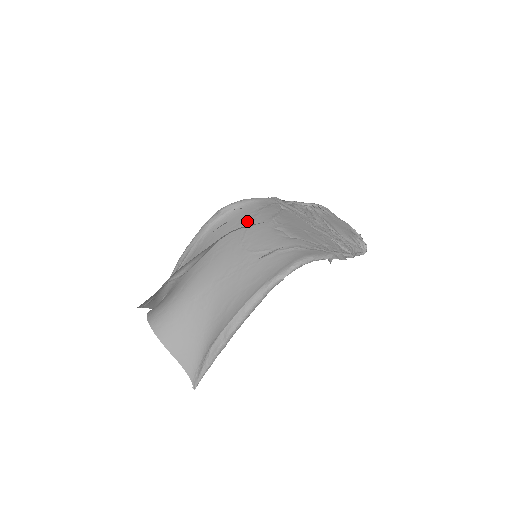
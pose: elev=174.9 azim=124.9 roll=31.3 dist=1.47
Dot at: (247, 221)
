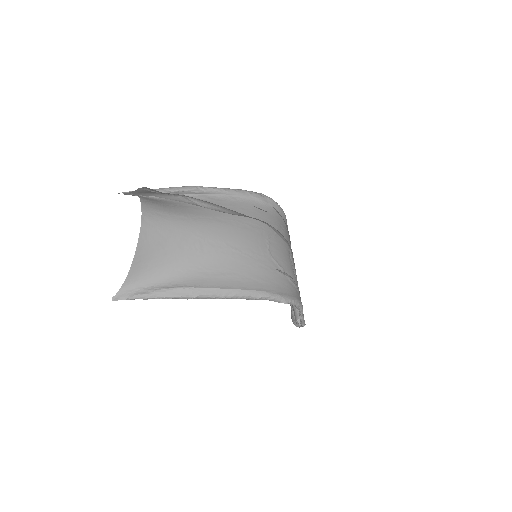
Dot at: (278, 228)
